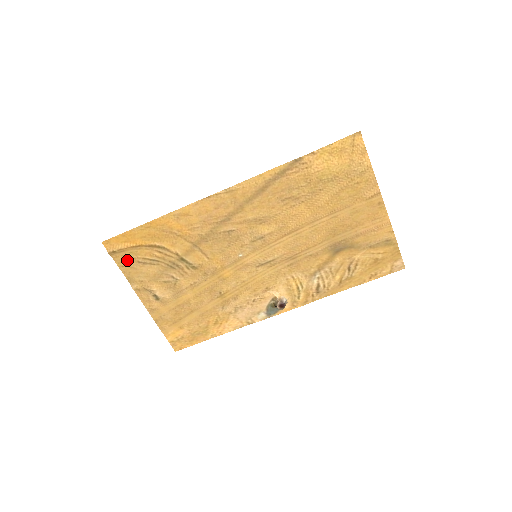
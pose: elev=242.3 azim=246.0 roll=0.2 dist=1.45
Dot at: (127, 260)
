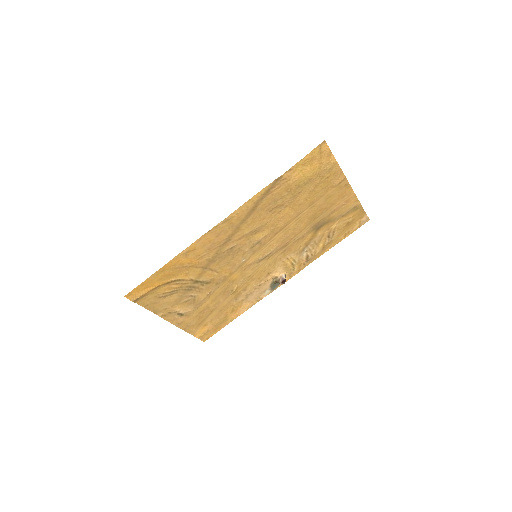
Dot at: (149, 300)
